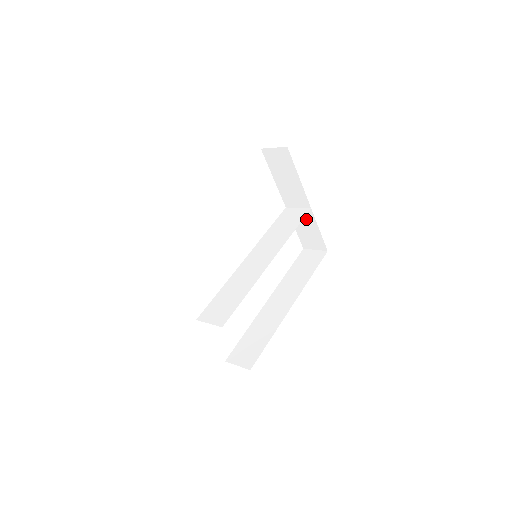
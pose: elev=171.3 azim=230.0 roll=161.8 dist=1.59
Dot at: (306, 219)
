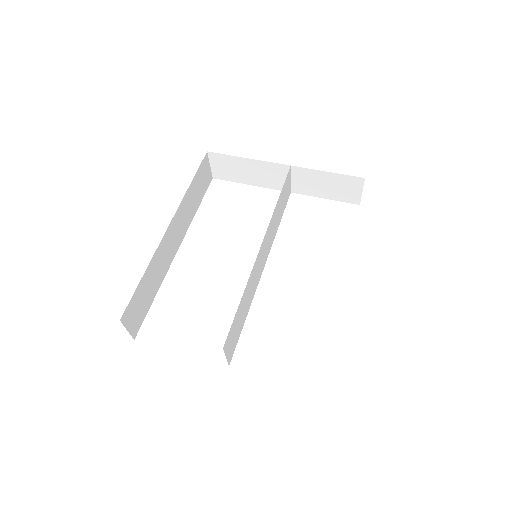
Dot at: (308, 179)
